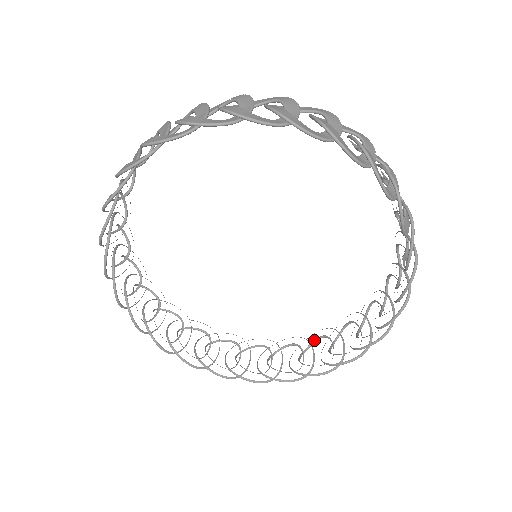
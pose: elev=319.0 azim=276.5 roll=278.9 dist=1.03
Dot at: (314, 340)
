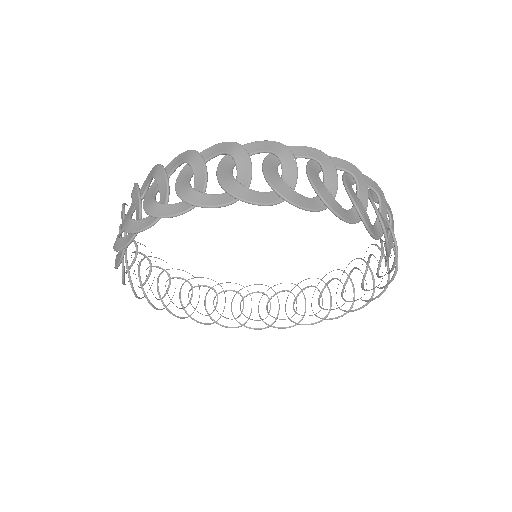
Dot at: (305, 287)
